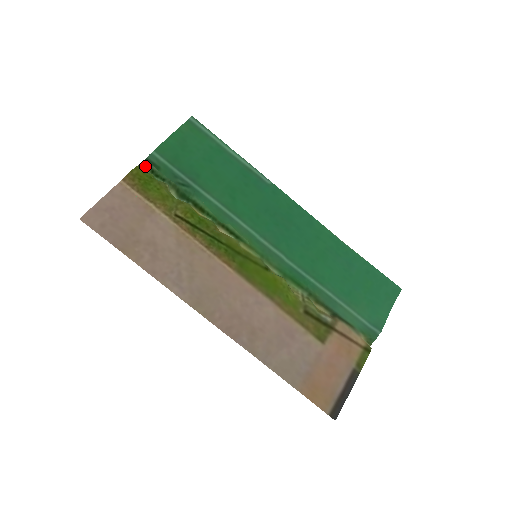
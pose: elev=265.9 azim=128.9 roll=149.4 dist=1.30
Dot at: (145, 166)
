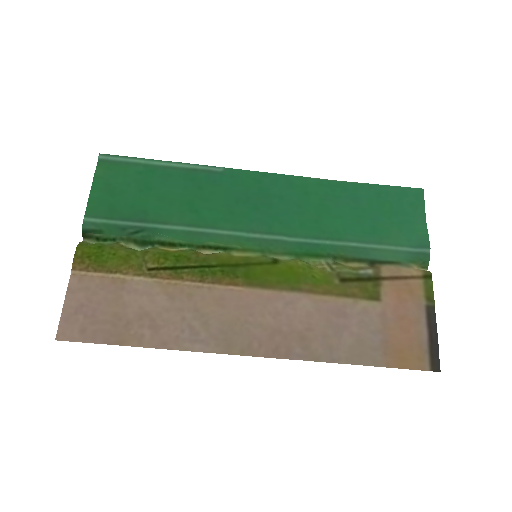
Dot at: (86, 238)
